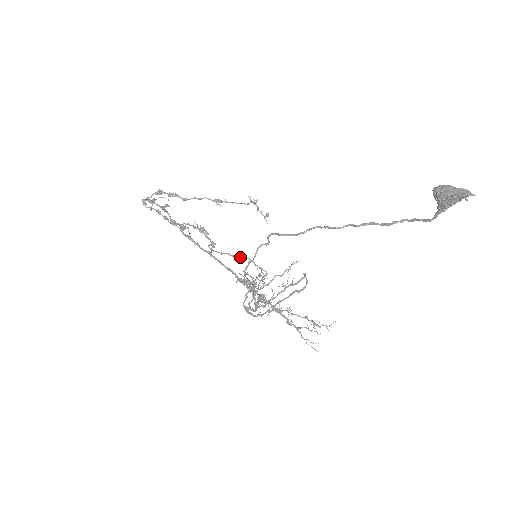
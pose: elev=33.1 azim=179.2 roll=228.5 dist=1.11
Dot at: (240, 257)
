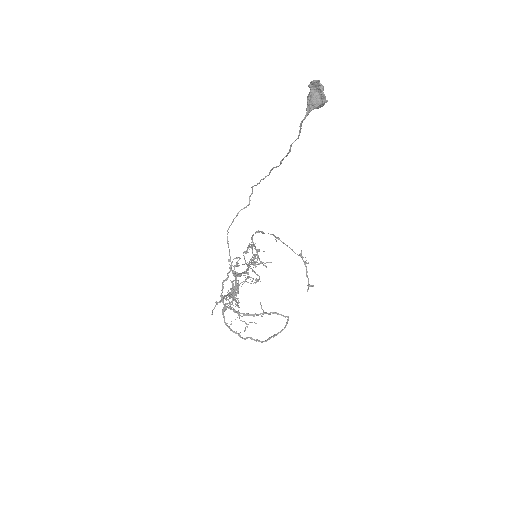
Dot at: (256, 274)
